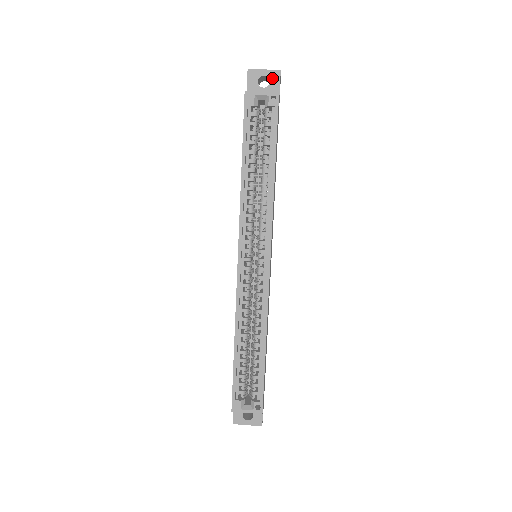
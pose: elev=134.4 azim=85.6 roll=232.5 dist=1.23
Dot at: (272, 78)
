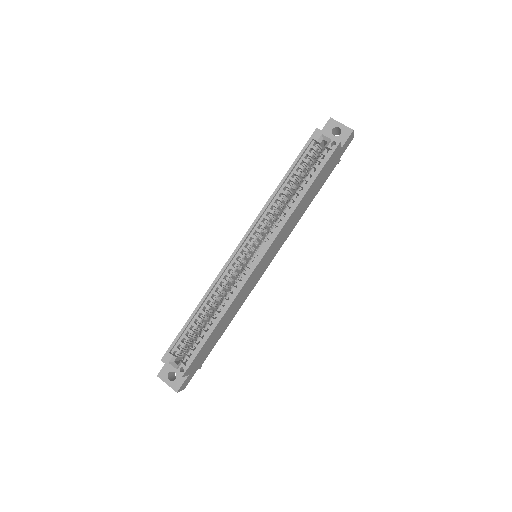
Dot at: (344, 132)
